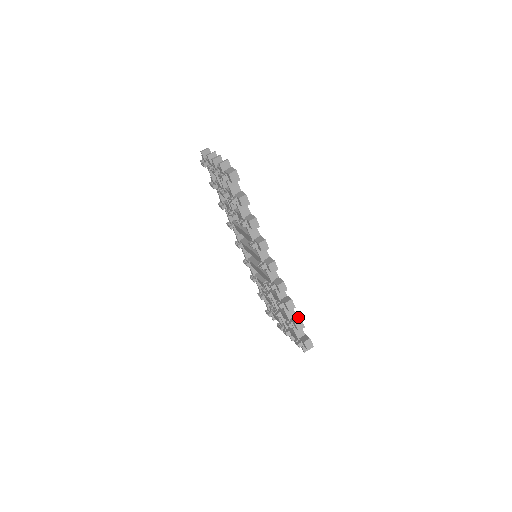
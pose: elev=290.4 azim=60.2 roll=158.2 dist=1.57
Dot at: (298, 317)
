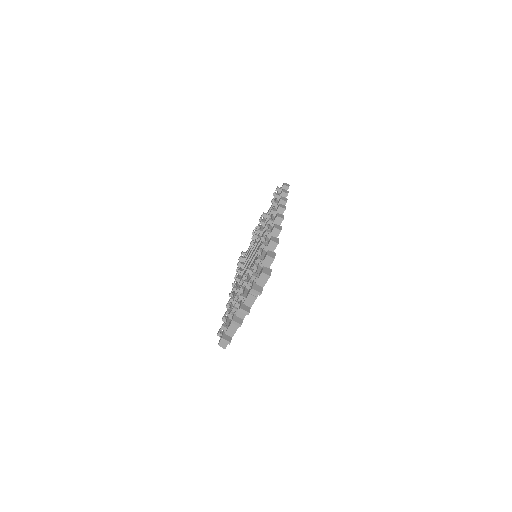
Dot at: occluded
